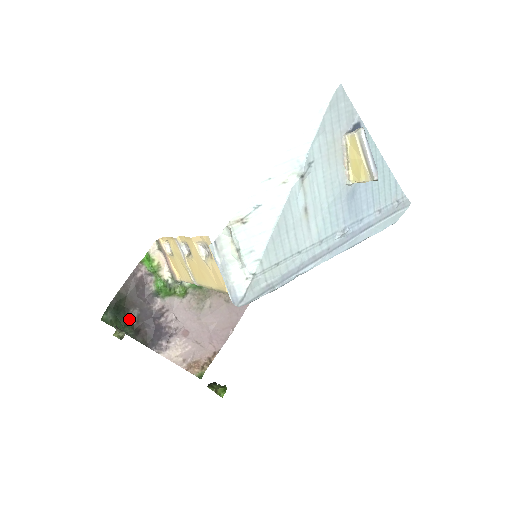
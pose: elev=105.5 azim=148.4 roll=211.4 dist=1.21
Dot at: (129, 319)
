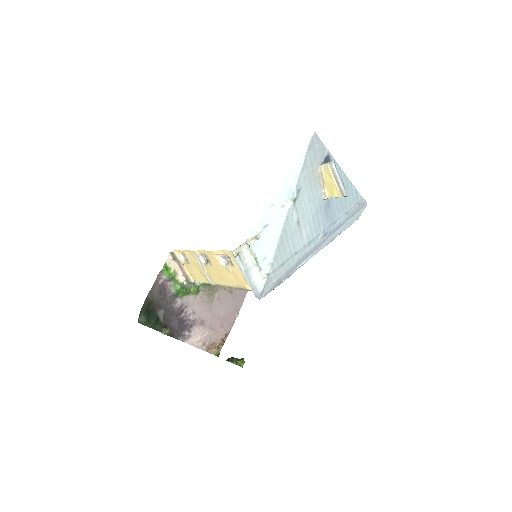
Dot at: (158, 318)
